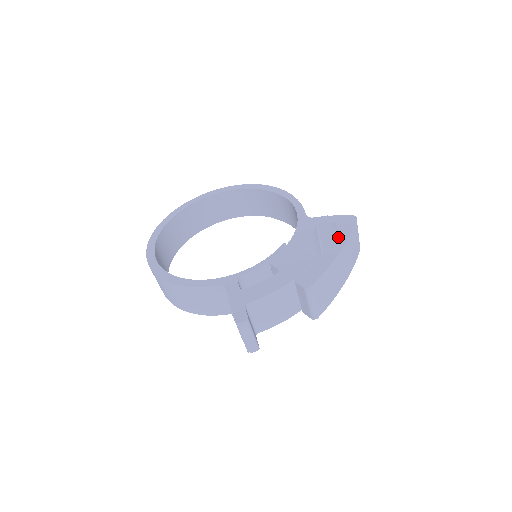
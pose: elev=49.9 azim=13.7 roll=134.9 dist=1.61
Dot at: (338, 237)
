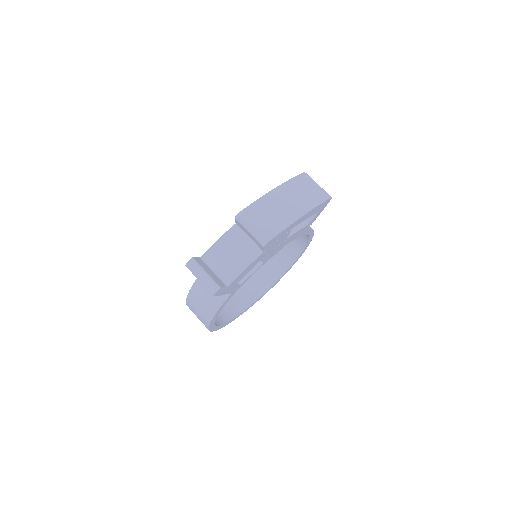
Dot at: occluded
